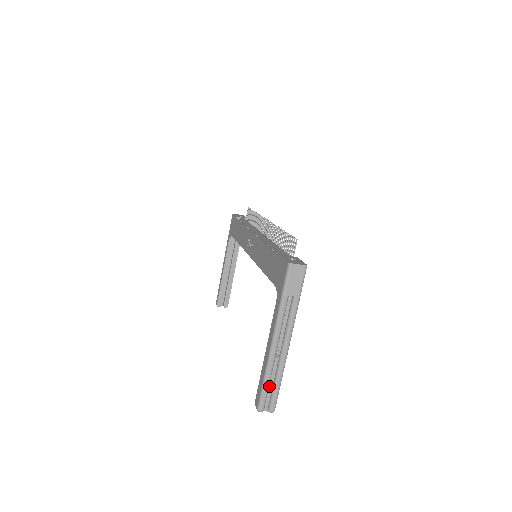
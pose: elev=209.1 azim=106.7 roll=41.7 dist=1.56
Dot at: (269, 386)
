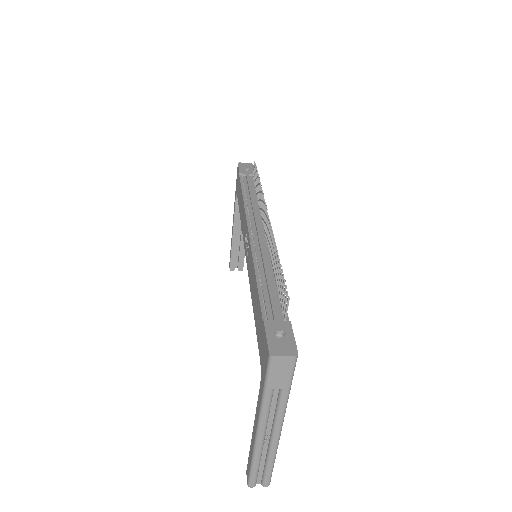
Dot at: (260, 465)
